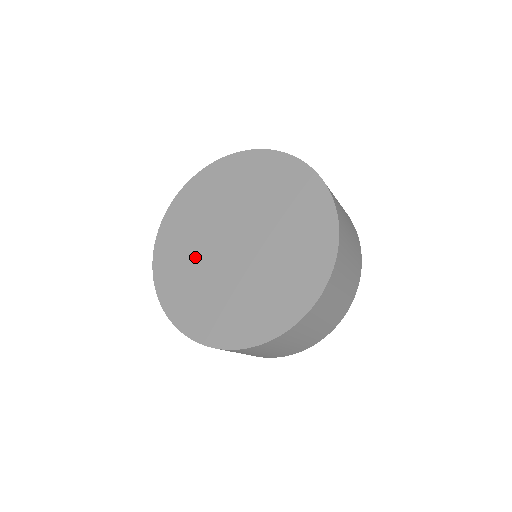
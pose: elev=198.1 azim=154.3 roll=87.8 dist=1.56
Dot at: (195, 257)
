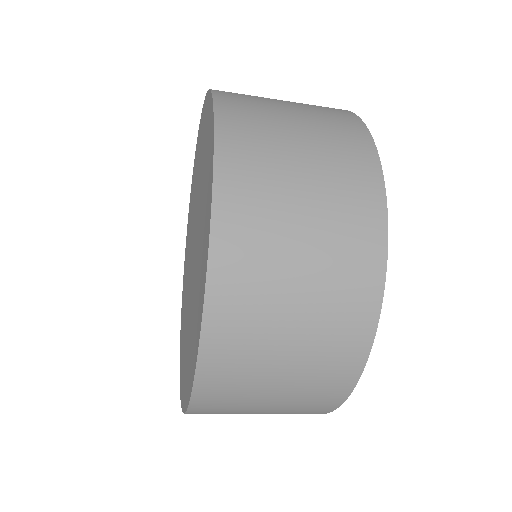
Dot at: (190, 235)
